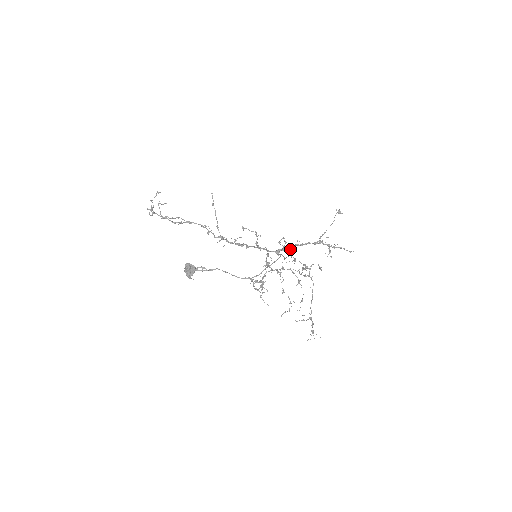
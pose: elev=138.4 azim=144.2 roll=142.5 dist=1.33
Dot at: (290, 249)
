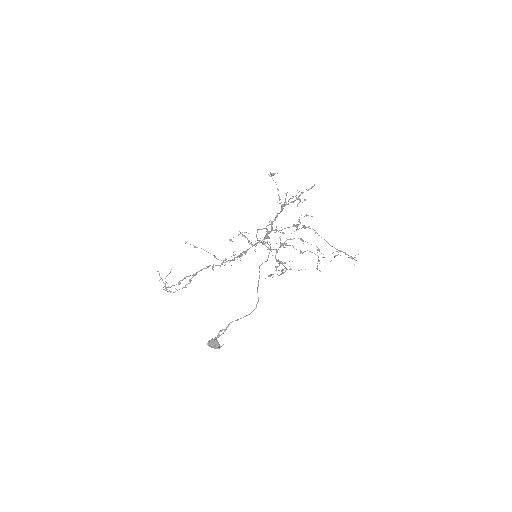
Dot at: (271, 229)
